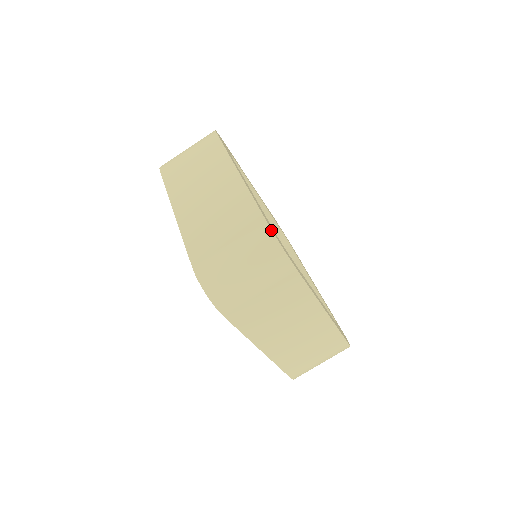
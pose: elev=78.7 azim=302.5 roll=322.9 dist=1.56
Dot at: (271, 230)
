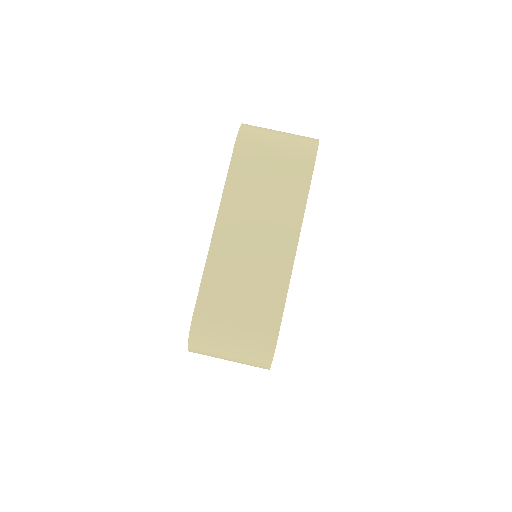
Dot at: (318, 139)
